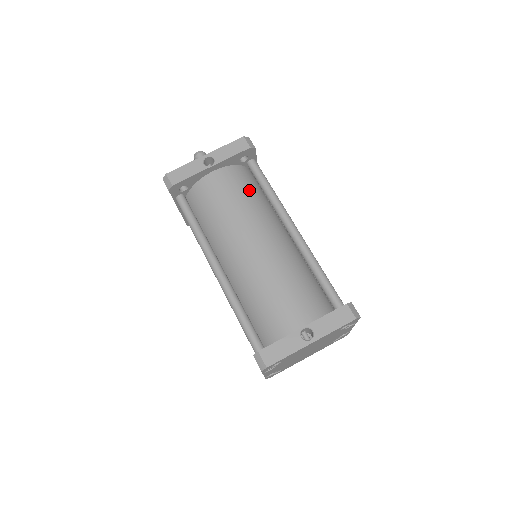
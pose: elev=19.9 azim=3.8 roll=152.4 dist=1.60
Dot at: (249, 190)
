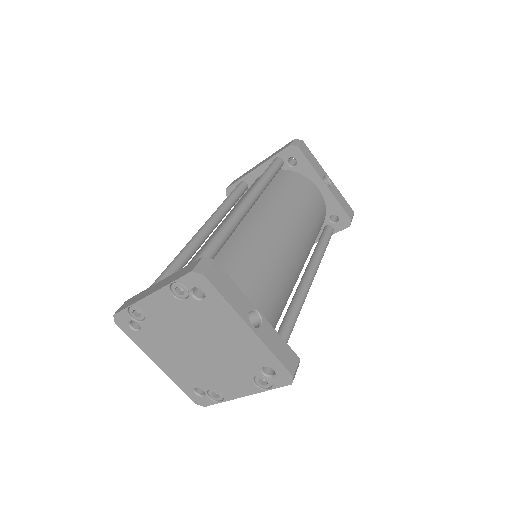
Dot at: (318, 228)
